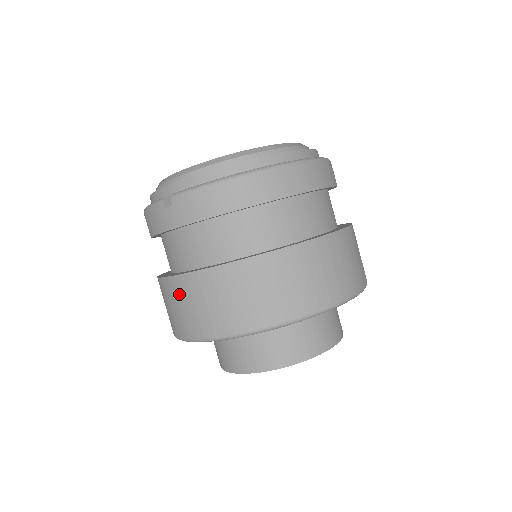
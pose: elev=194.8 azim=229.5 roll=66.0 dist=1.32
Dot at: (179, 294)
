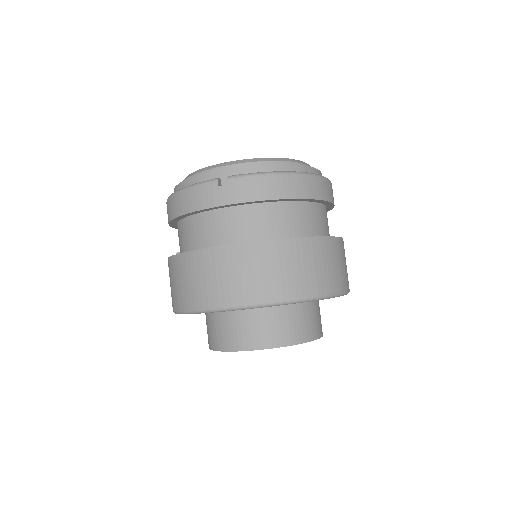
Dot at: (217, 264)
